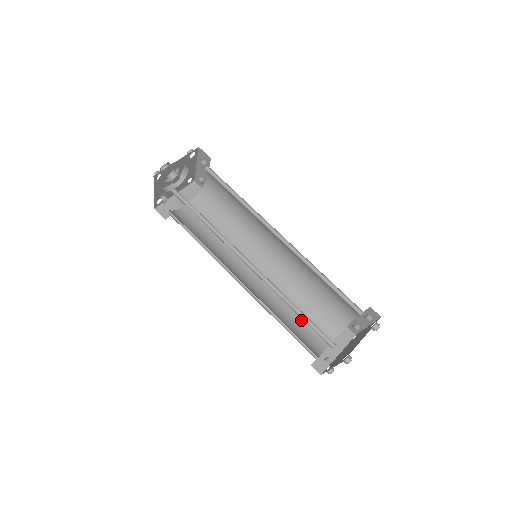
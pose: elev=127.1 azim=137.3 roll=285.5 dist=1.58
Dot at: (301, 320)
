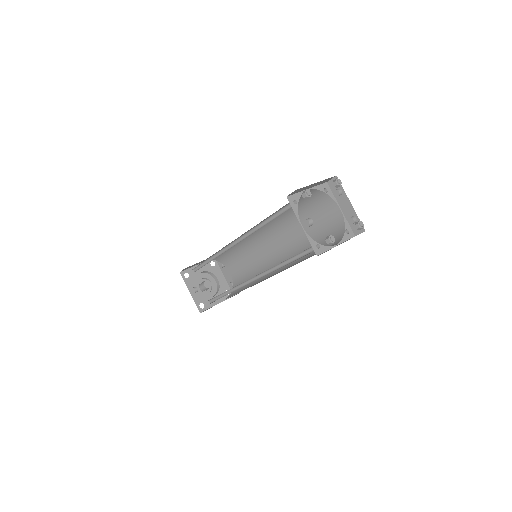
Dot at: occluded
